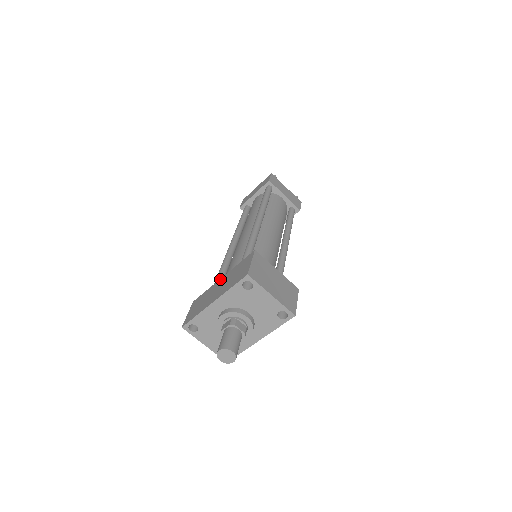
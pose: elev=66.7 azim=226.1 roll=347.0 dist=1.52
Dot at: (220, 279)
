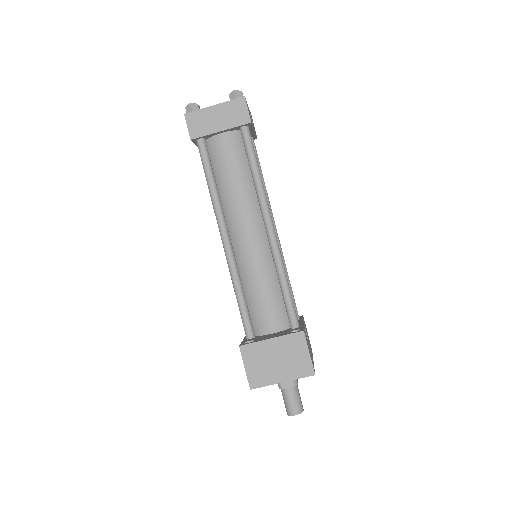
Dot at: occluded
